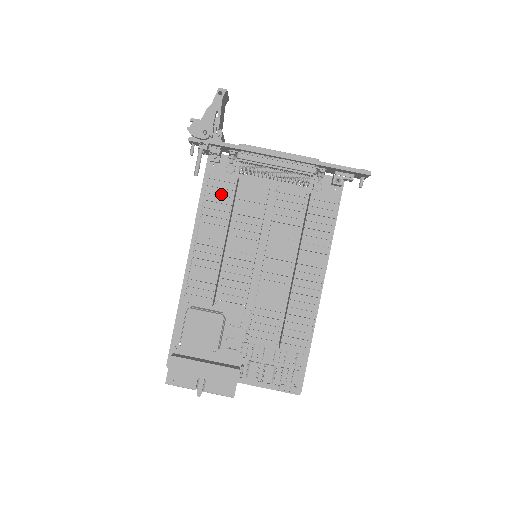
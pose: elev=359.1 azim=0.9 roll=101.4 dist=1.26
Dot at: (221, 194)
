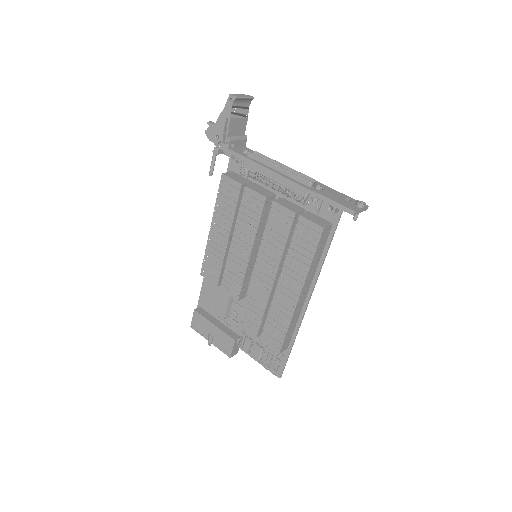
Dot at: (228, 196)
